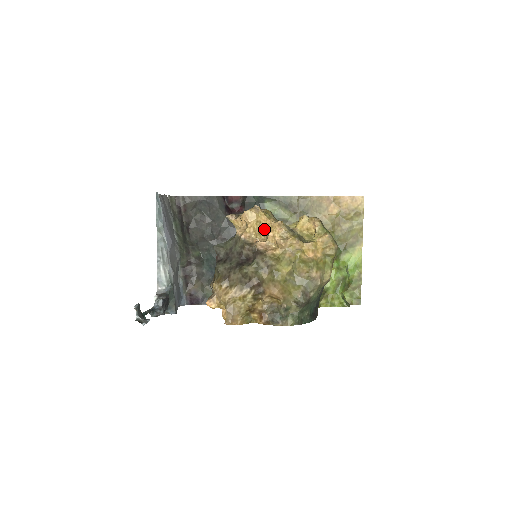
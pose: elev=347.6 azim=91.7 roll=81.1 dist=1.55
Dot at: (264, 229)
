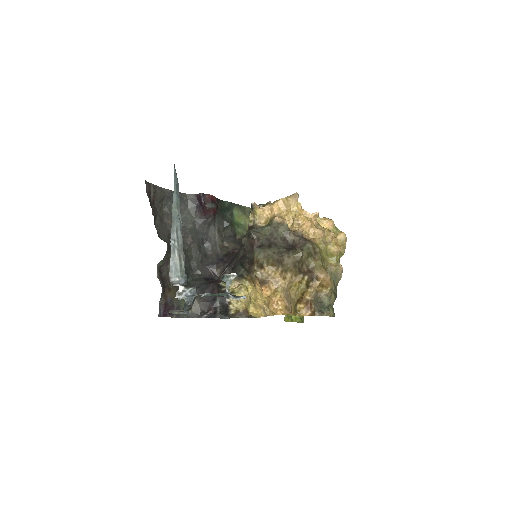
Dot at: (298, 219)
